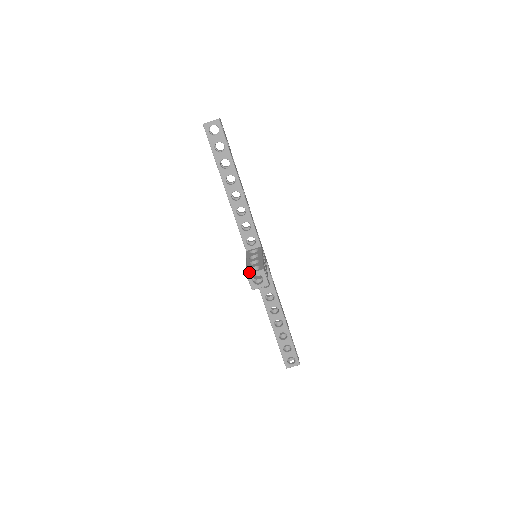
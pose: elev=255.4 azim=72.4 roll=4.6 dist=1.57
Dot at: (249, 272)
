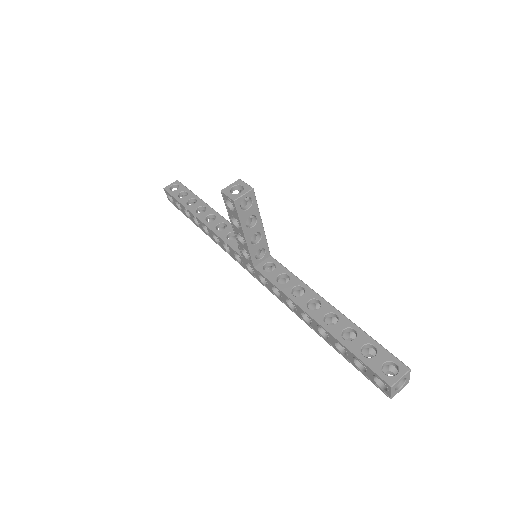
Dot at: (224, 191)
